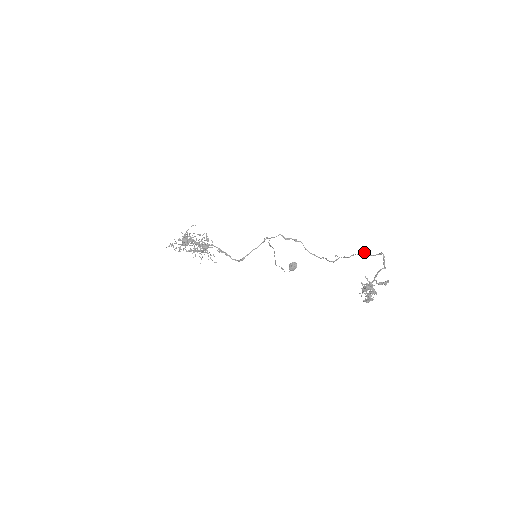
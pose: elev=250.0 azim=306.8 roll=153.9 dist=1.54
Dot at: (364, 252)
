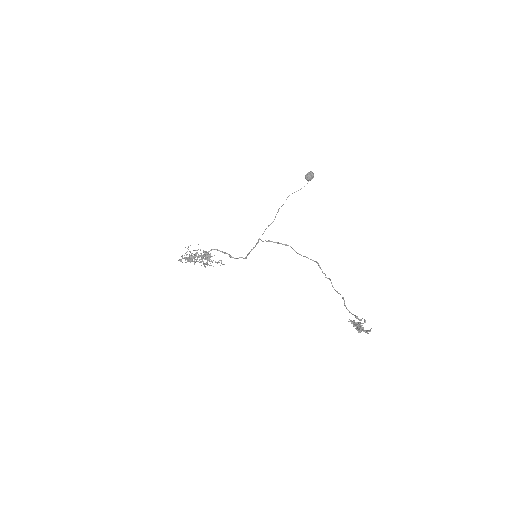
Dot at: (344, 302)
